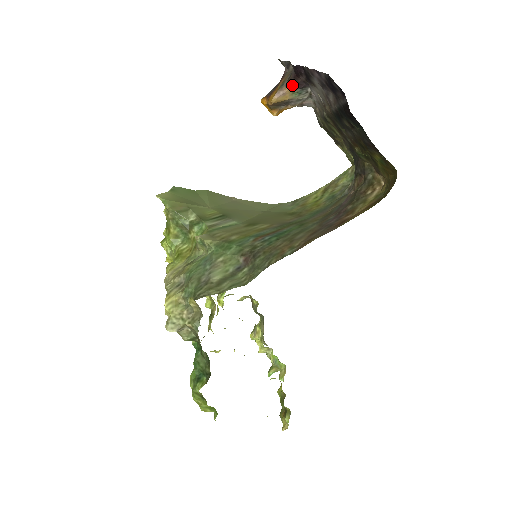
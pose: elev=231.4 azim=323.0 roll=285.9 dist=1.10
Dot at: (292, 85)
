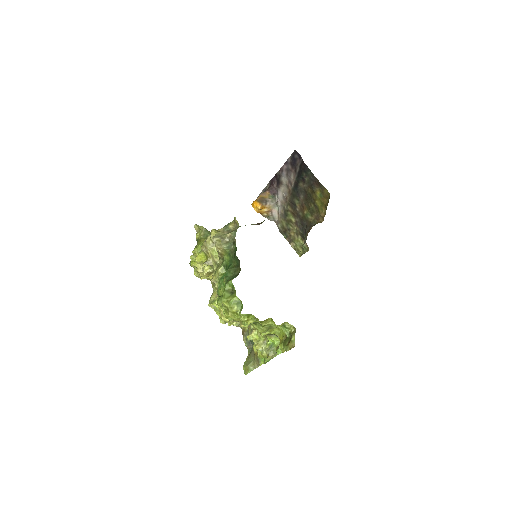
Dot at: (269, 191)
